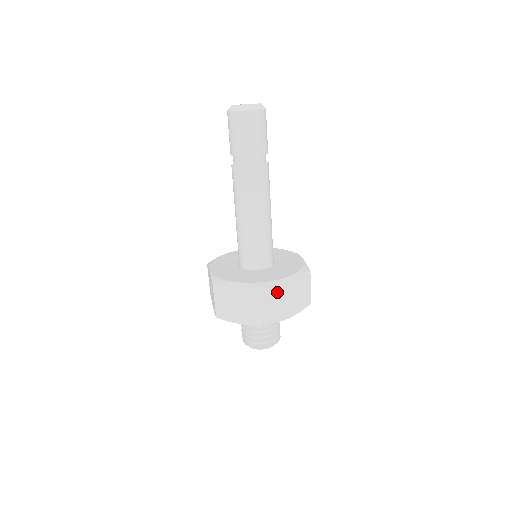
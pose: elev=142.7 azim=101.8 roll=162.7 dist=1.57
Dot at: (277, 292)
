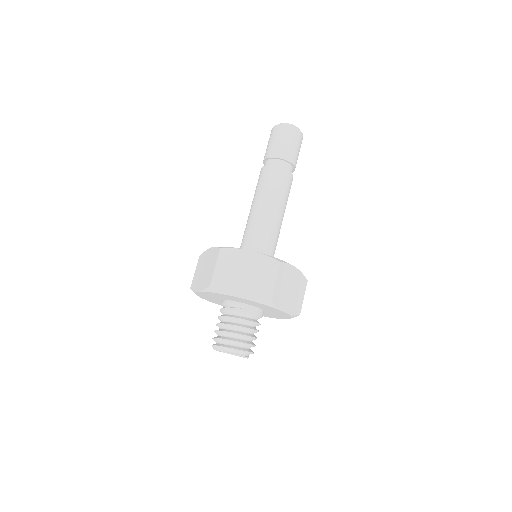
Dot at: (229, 258)
